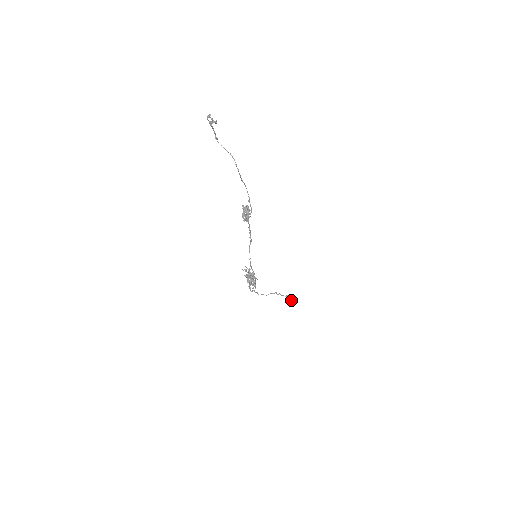
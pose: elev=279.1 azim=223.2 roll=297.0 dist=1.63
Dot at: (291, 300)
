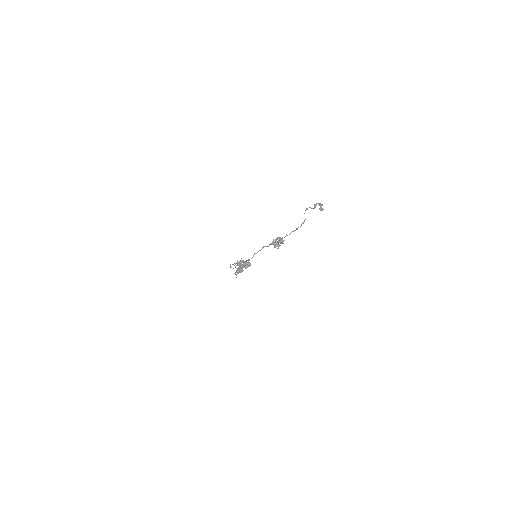
Dot at: occluded
